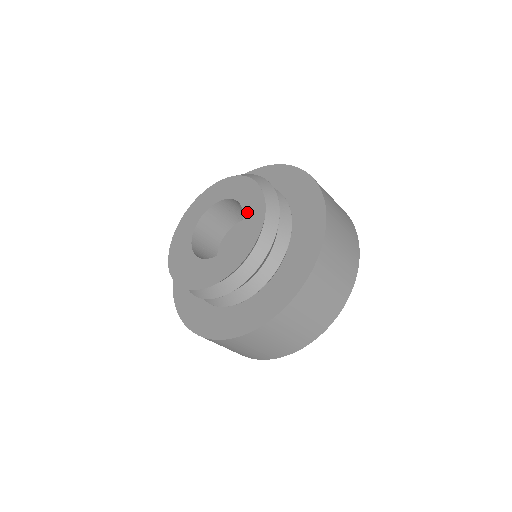
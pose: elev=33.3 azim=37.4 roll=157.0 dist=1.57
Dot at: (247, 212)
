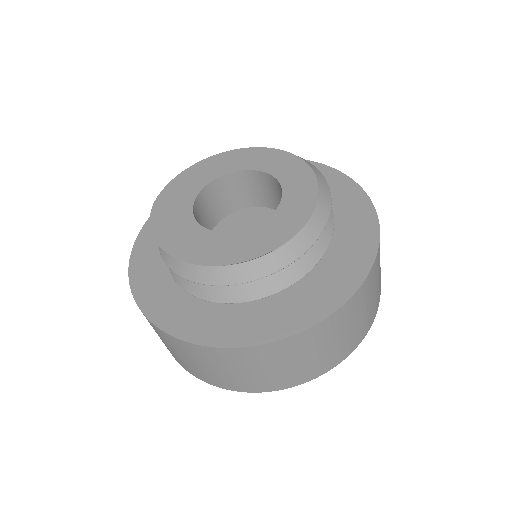
Dot at: (283, 210)
